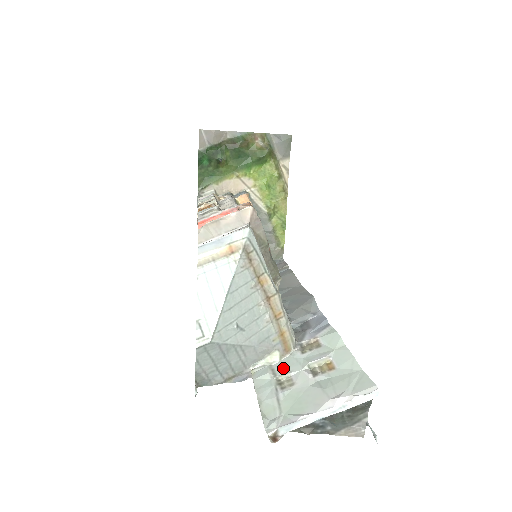
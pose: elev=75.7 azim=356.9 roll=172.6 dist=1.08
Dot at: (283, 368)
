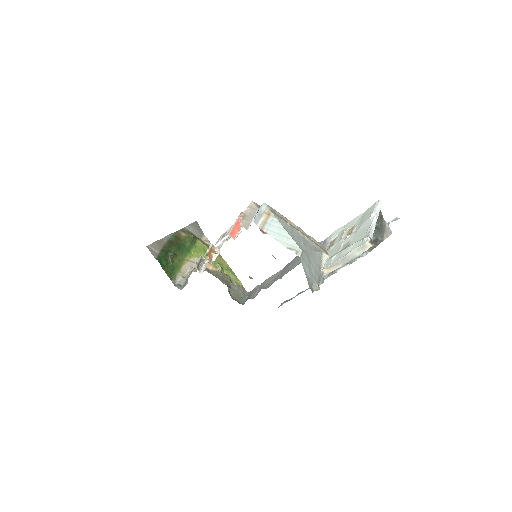
Dot at: (335, 251)
